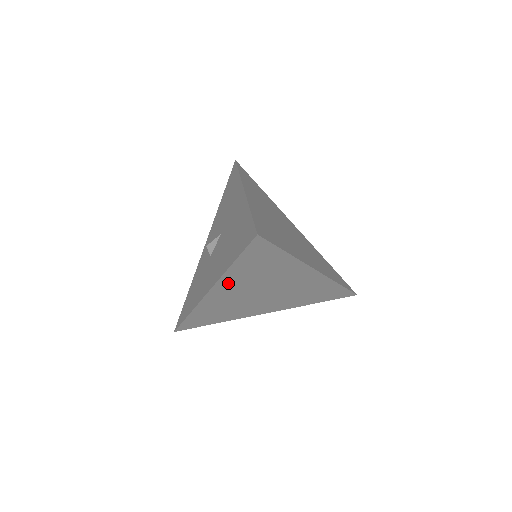
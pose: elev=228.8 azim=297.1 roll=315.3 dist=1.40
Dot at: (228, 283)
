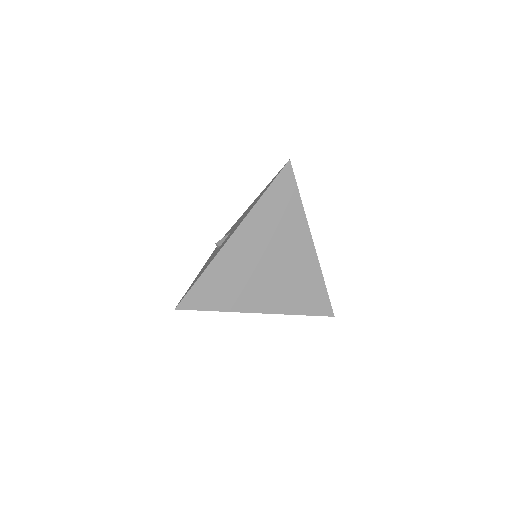
Dot at: (252, 225)
